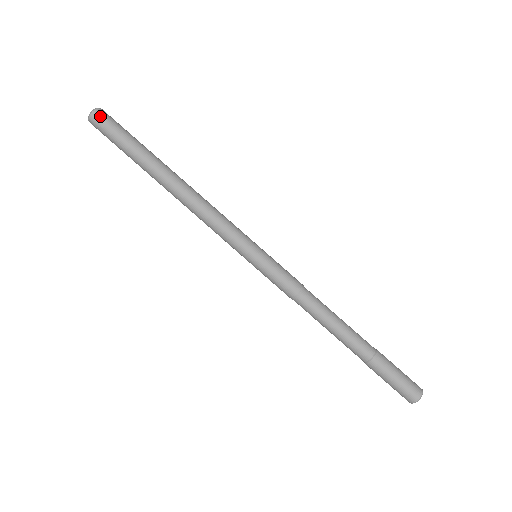
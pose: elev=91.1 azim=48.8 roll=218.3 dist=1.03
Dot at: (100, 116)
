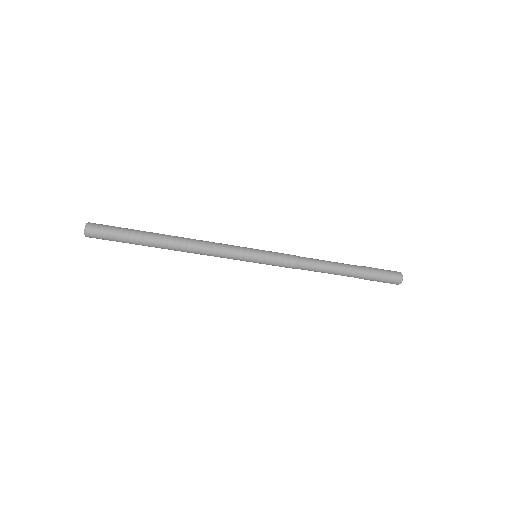
Dot at: (93, 237)
